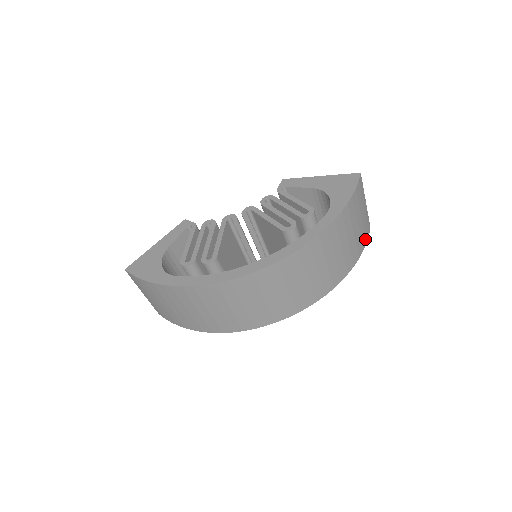
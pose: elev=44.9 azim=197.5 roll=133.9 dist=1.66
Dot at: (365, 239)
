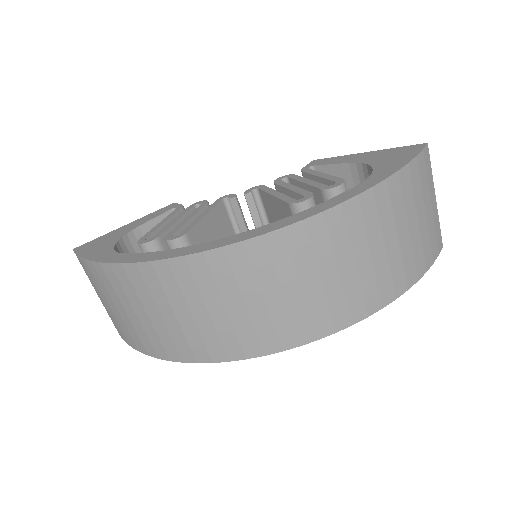
Dot at: (431, 255)
